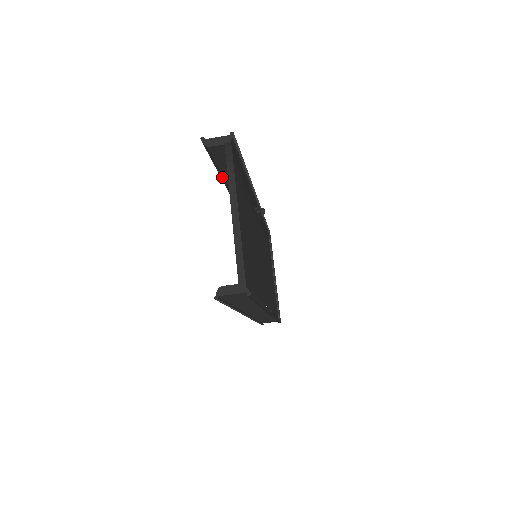
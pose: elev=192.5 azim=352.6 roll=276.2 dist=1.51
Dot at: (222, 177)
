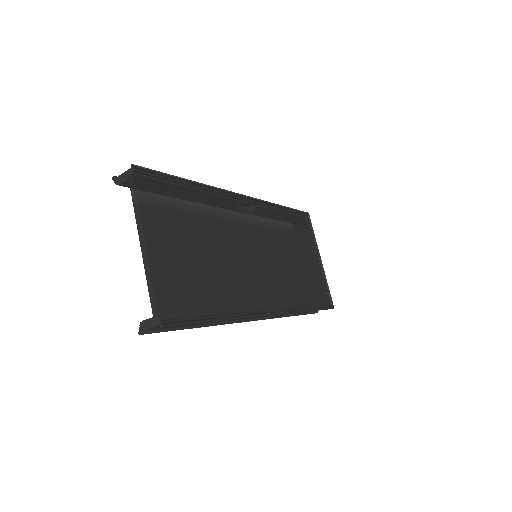
Dot at: occluded
